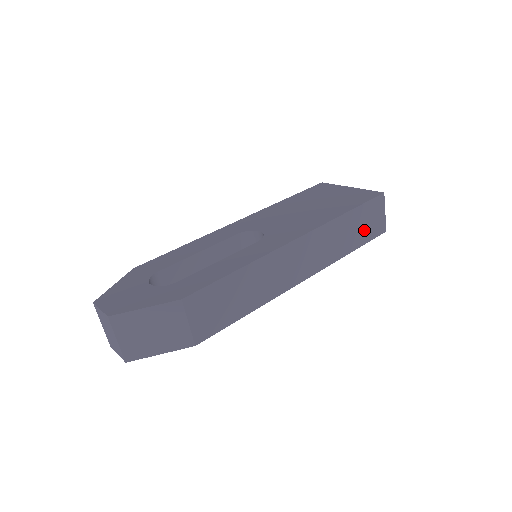
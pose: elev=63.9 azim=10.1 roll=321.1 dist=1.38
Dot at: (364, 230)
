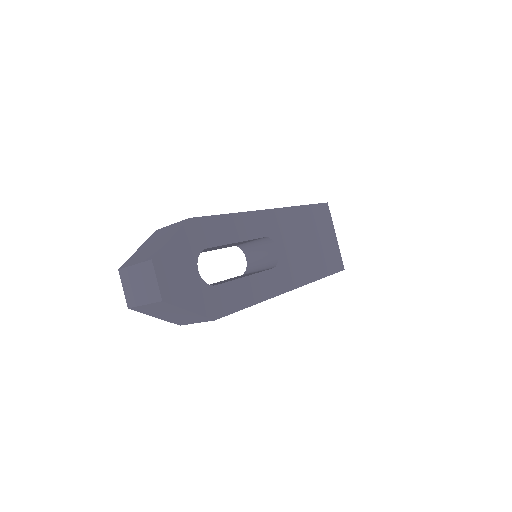
Dot at: occluded
